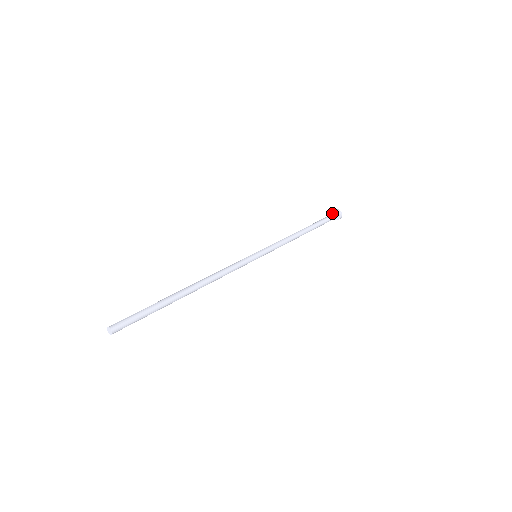
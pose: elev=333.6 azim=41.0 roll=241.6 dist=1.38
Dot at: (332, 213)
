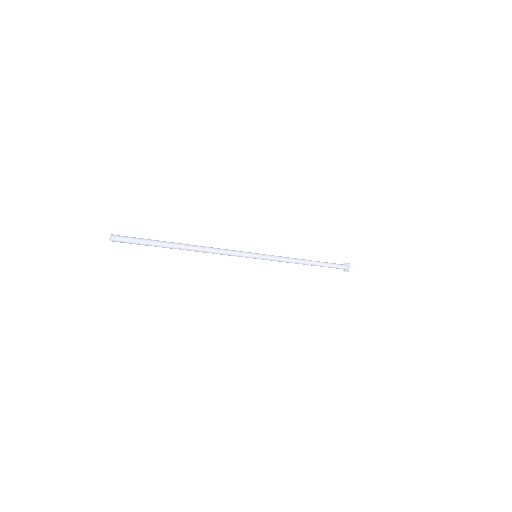
Dot at: occluded
